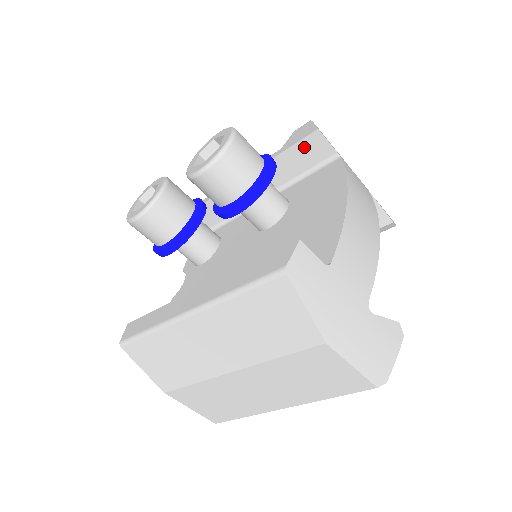
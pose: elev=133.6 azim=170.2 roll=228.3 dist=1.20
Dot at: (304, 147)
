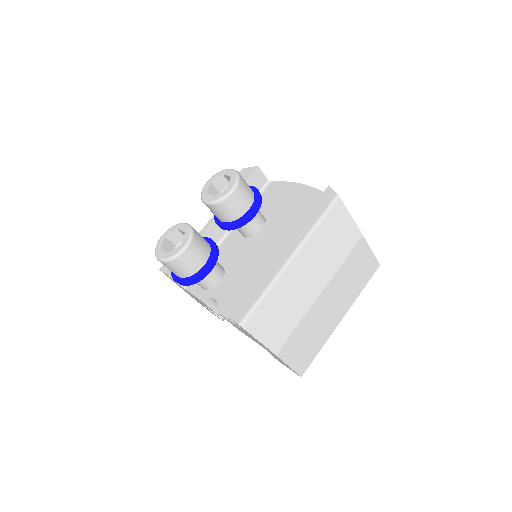
Dot at: (252, 180)
